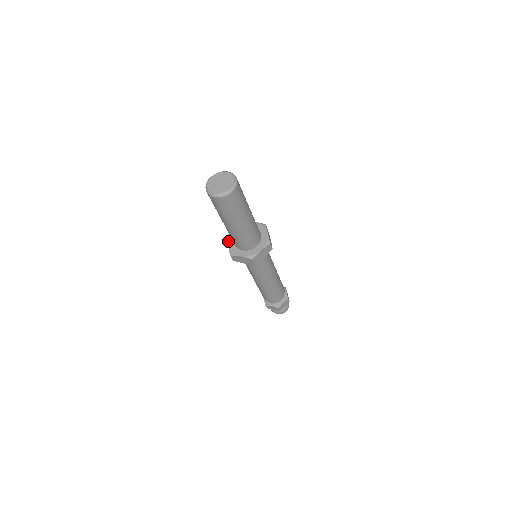
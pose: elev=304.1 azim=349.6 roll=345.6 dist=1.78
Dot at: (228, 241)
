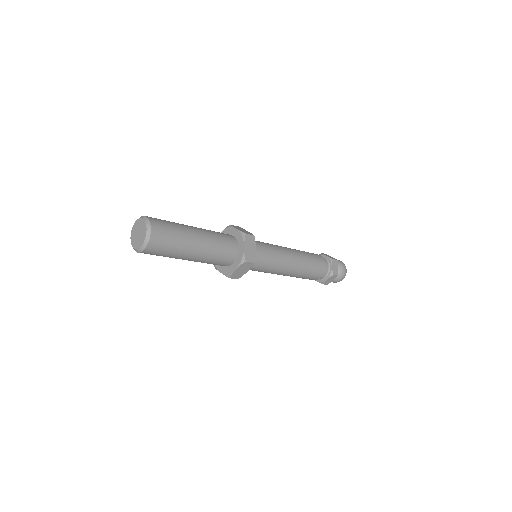
Dot at: (218, 270)
